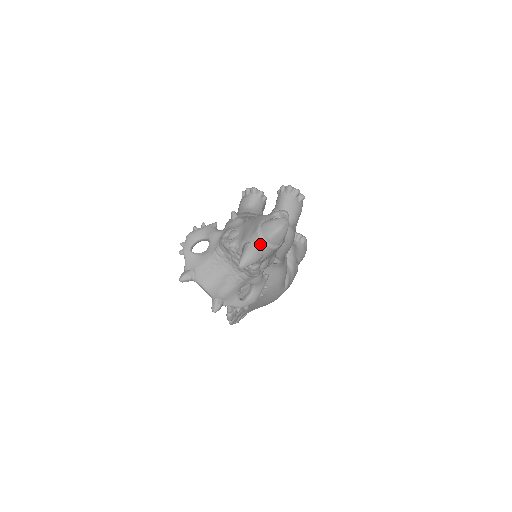
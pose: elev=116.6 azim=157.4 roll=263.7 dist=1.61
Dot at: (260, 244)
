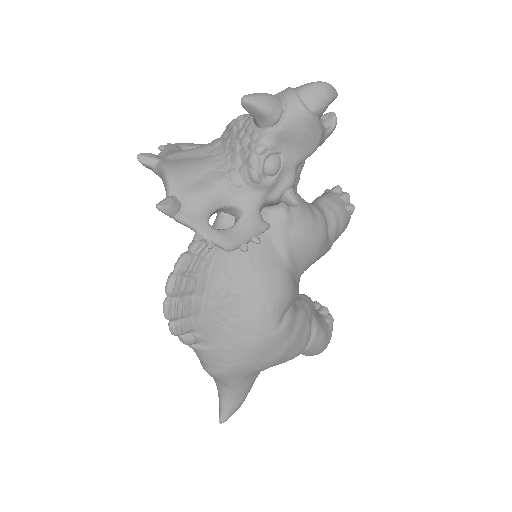
Dot at: (286, 93)
